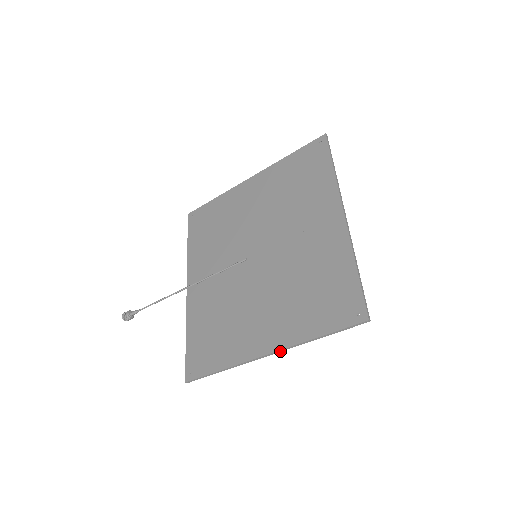
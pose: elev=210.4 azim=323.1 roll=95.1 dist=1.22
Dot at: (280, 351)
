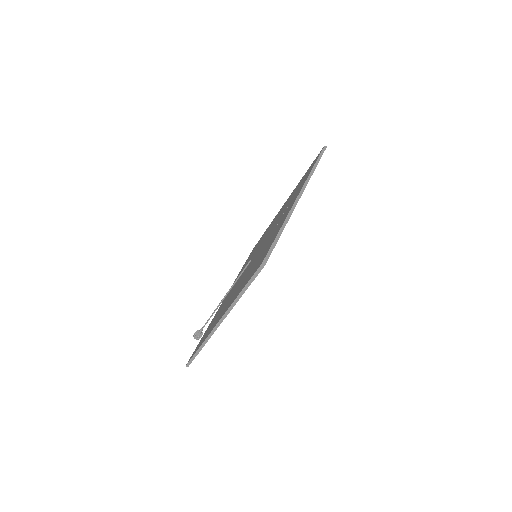
Dot at: (225, 317)
